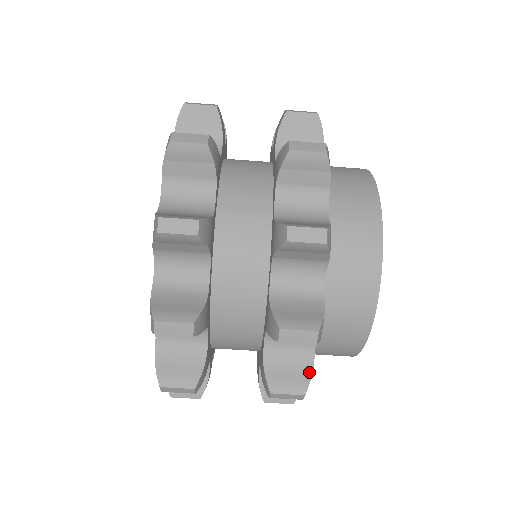
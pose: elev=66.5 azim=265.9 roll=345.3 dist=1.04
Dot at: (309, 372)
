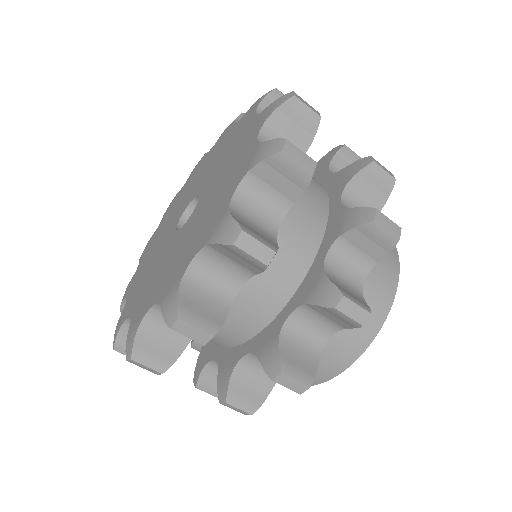
Dot at: occluded
